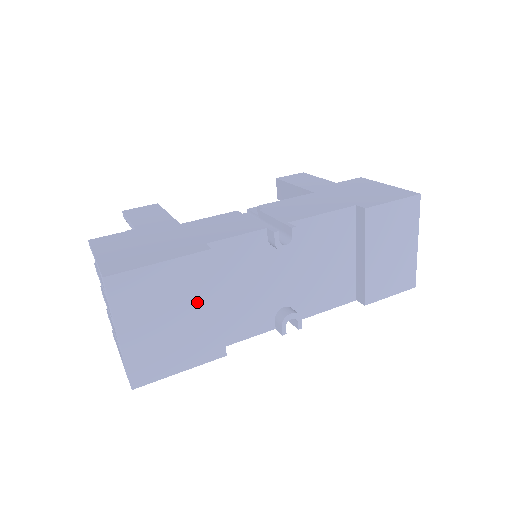
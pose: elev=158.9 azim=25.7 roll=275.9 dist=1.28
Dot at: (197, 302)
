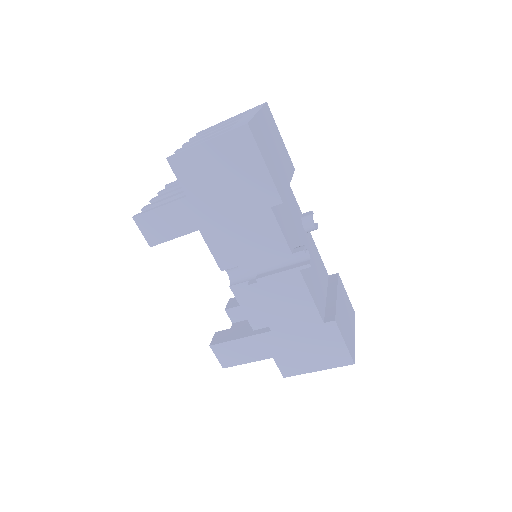
Dot at: (284, 167)
